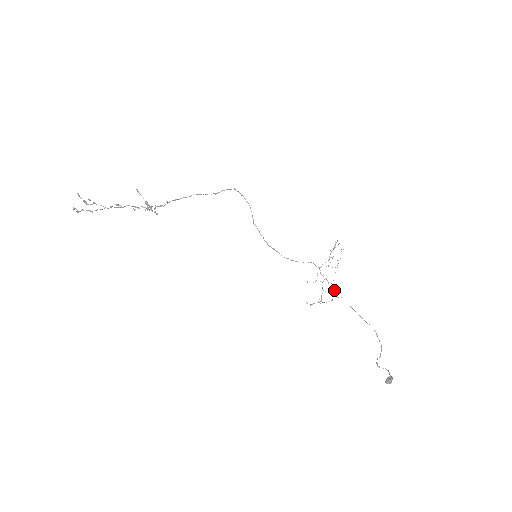
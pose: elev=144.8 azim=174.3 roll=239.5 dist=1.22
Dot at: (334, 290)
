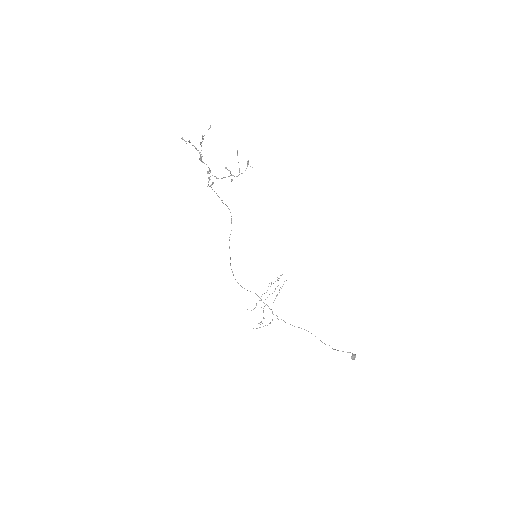
Dot at: occluded
